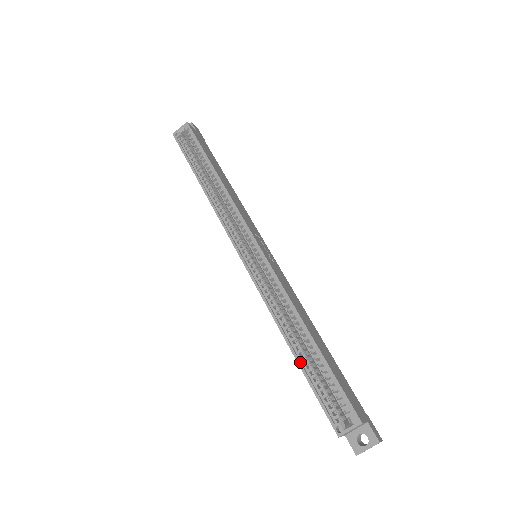
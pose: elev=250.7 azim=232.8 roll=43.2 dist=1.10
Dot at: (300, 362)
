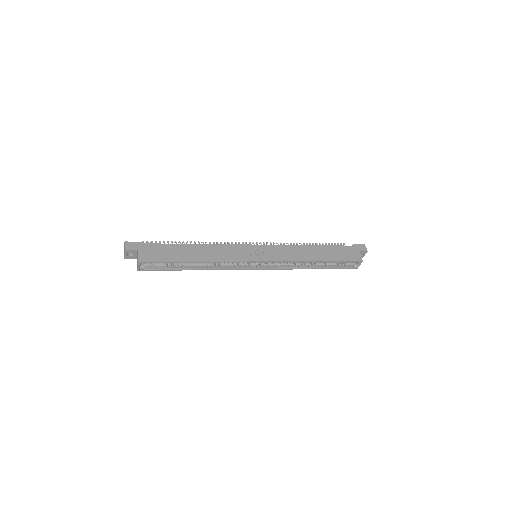
Dot at: (324, 268)
